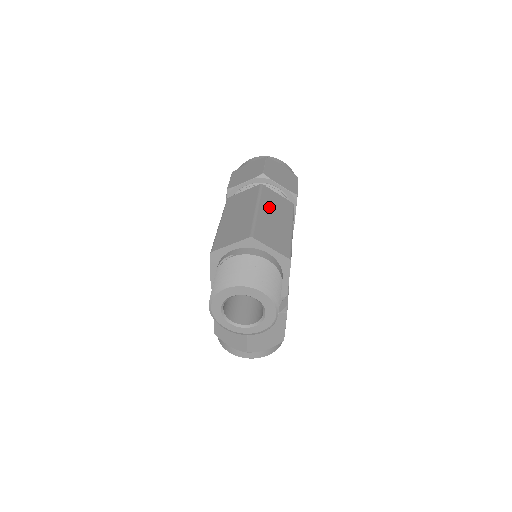
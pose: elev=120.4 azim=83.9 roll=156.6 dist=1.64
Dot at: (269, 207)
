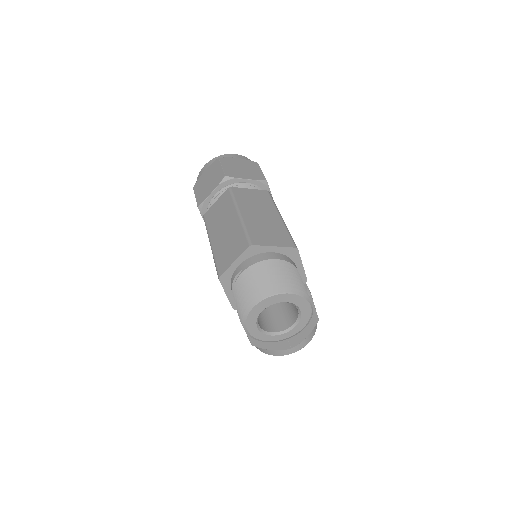
Dot at: (249, 206)
